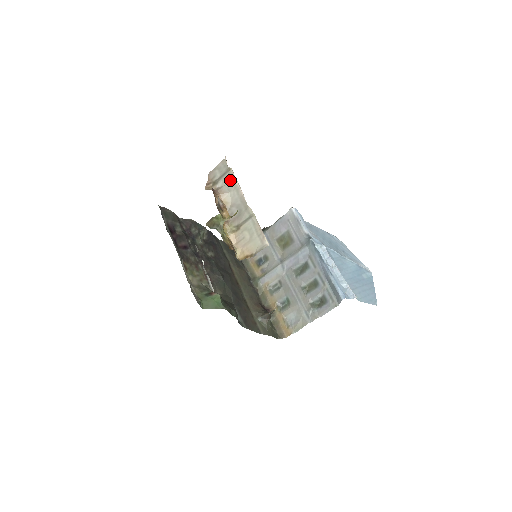
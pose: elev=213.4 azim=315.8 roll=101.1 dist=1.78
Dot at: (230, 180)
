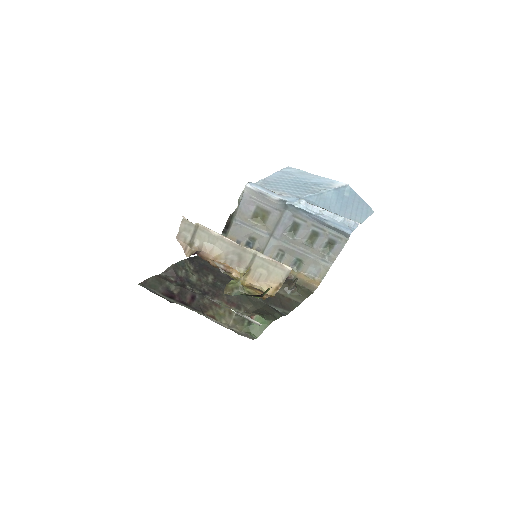
Dot at: (206, 234)
